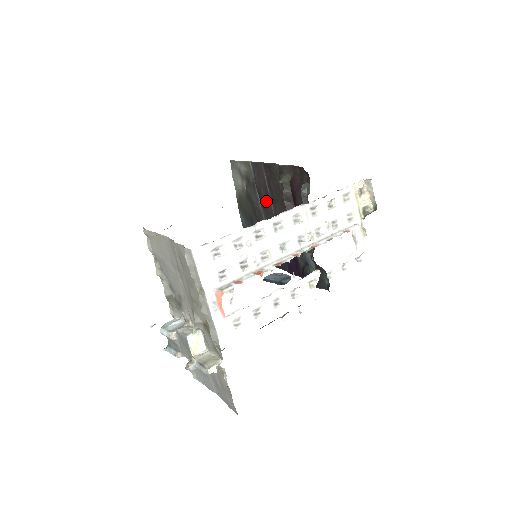
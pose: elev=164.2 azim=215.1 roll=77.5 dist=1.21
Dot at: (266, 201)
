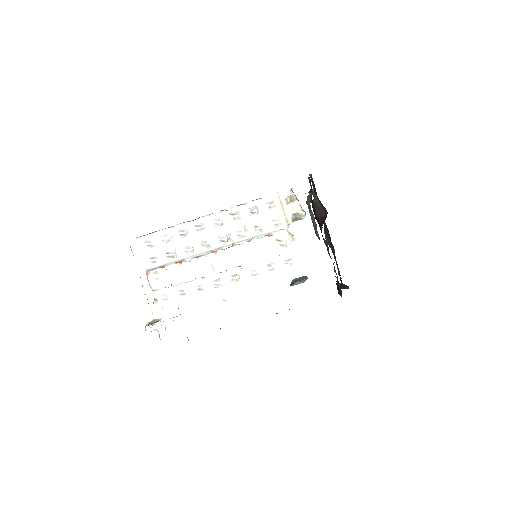
Dot at: occluded
